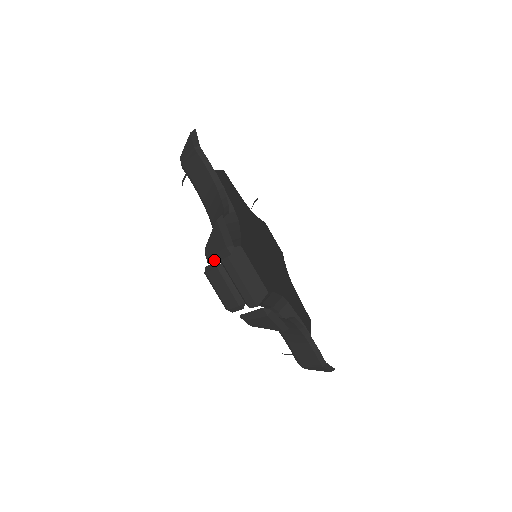
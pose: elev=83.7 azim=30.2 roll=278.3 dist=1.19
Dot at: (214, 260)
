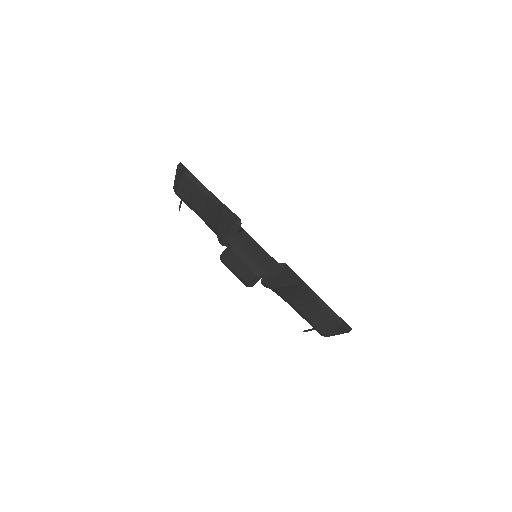
Dot at: (227, 240)
